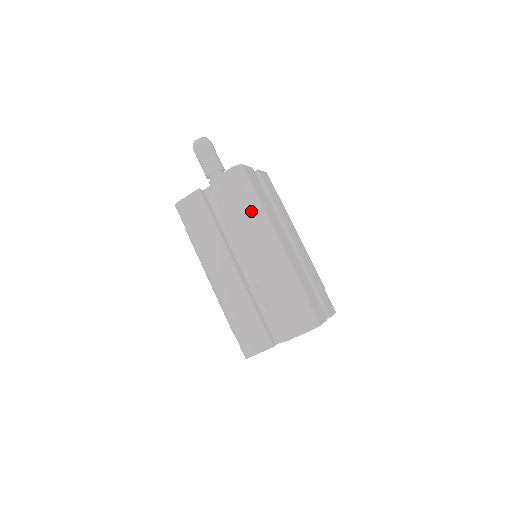
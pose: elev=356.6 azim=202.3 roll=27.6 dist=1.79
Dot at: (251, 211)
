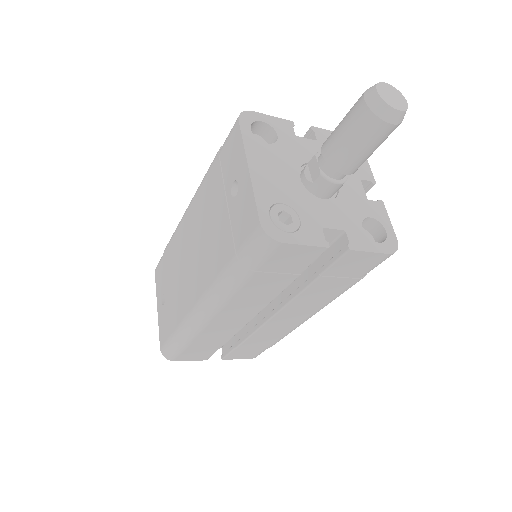
Dot at: (340, 294)
